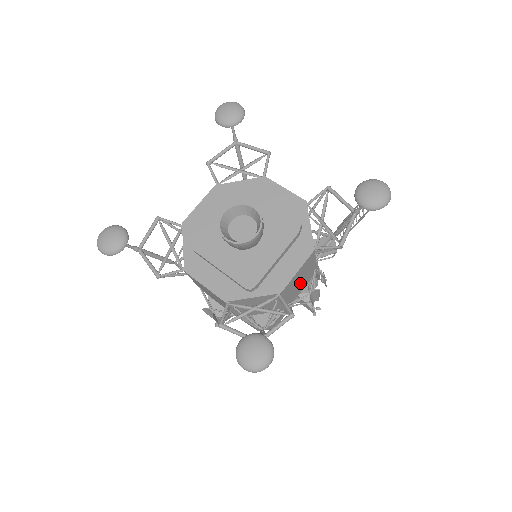
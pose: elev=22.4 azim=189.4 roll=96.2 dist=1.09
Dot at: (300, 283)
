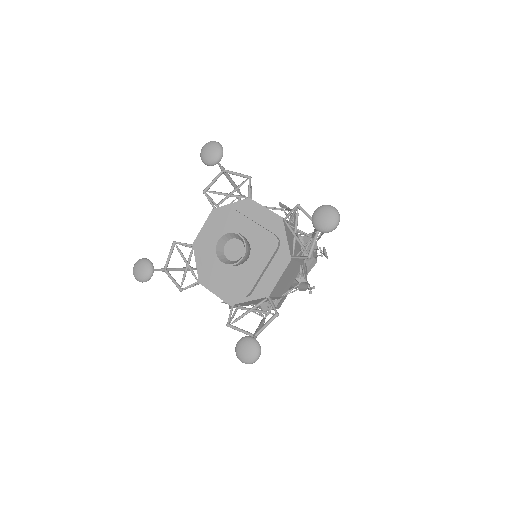
Dot at: (288, 280)
